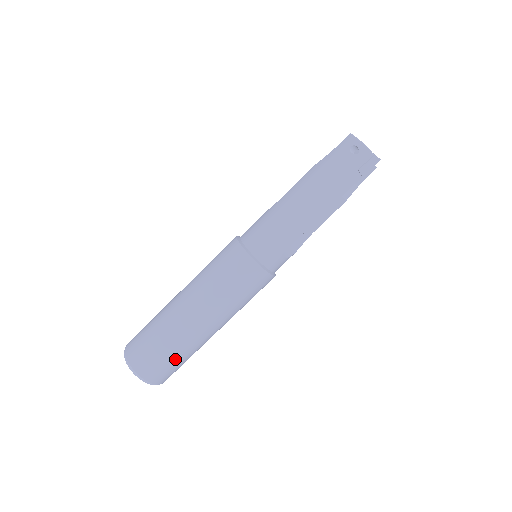
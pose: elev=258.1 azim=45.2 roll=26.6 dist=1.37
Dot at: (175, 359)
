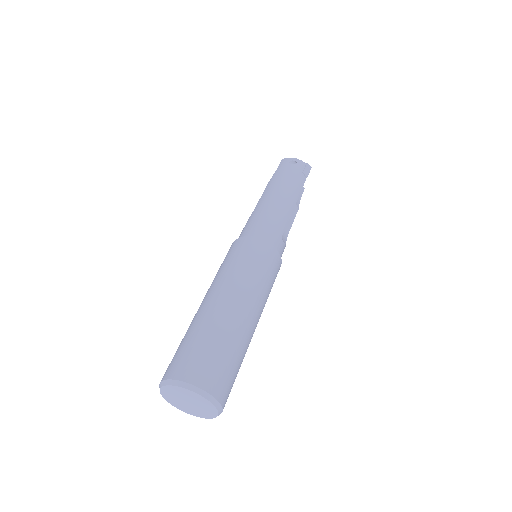
Dot at: (232, 359)
